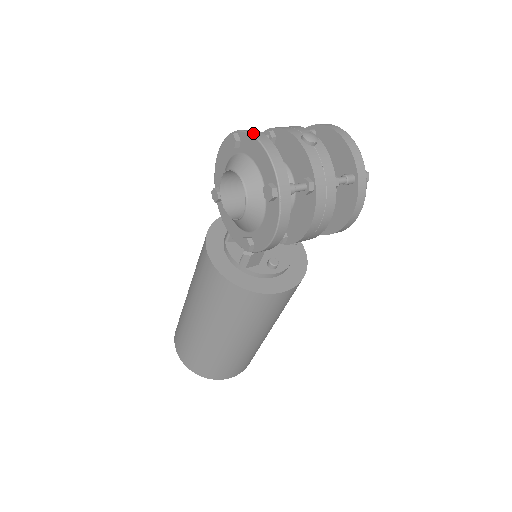
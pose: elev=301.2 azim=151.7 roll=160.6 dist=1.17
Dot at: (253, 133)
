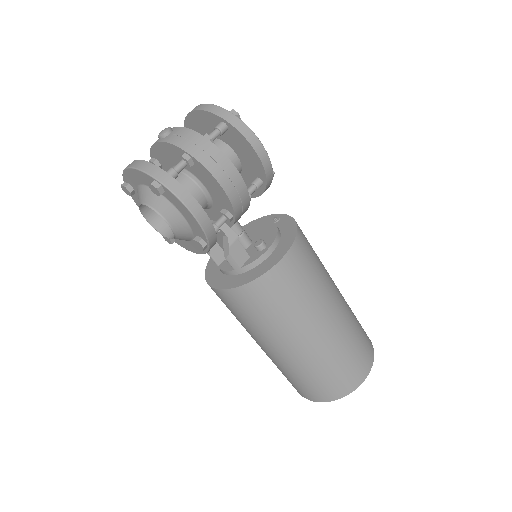
Dot at: (124, 169)
